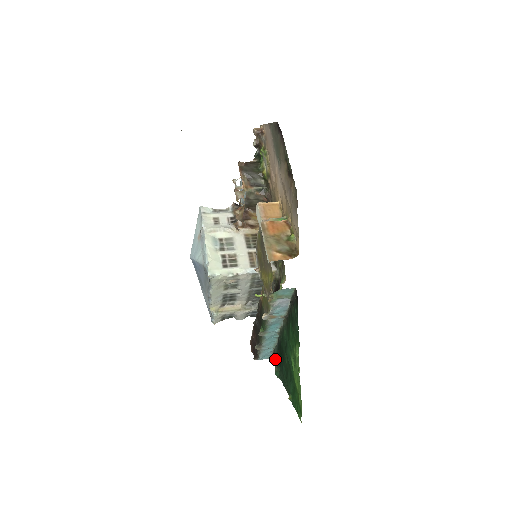
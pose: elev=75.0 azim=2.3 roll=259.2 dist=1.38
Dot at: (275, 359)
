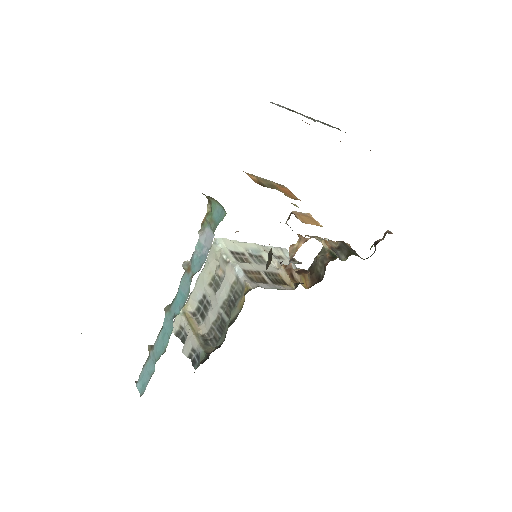
Dot at: occluded
